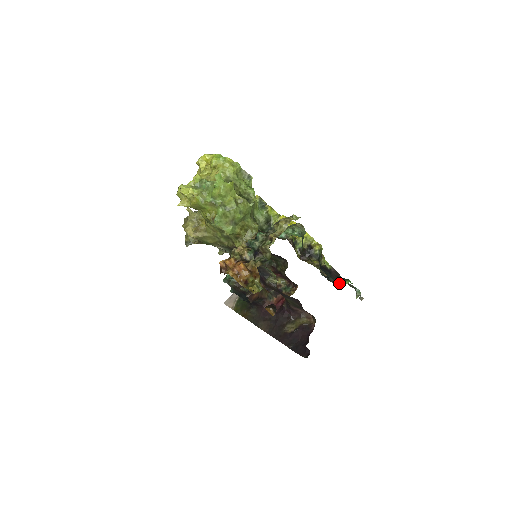
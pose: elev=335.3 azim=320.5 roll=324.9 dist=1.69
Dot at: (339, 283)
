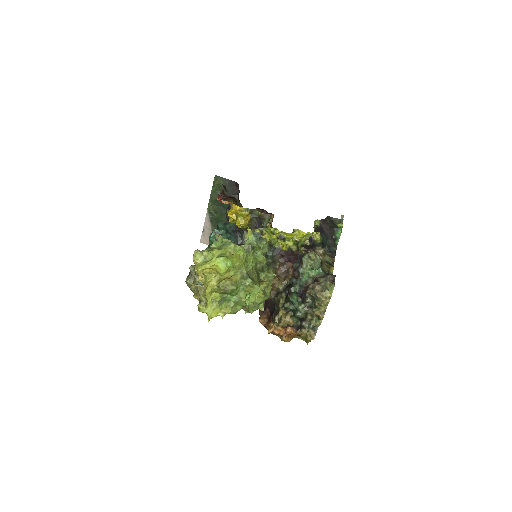
Dot at: (335, 239)
